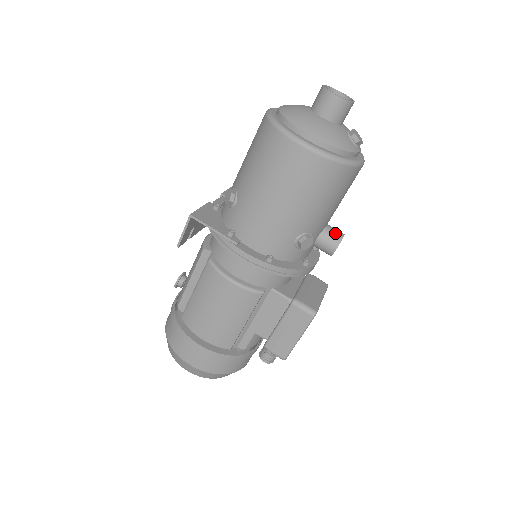
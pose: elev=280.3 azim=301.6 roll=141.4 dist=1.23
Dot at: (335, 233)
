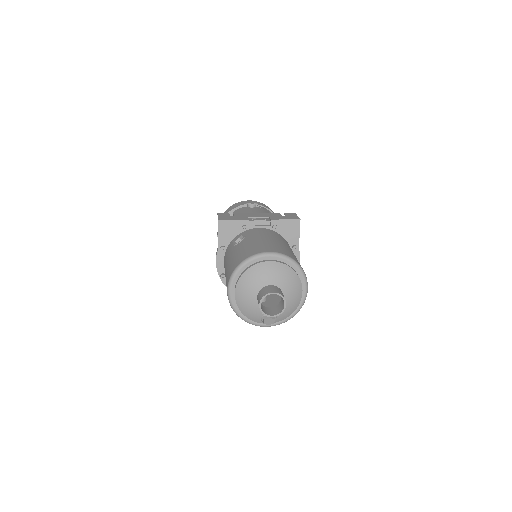
Dot at: occluded
